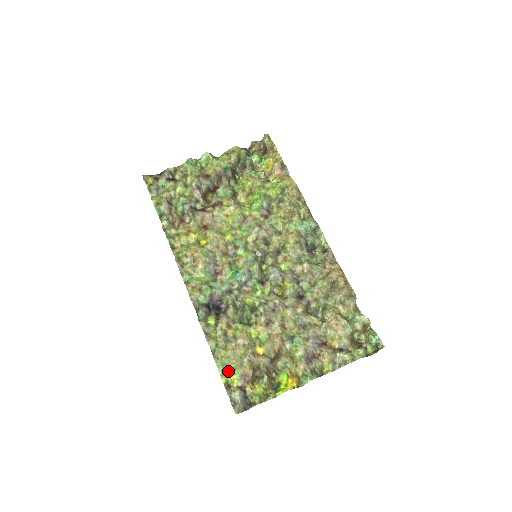
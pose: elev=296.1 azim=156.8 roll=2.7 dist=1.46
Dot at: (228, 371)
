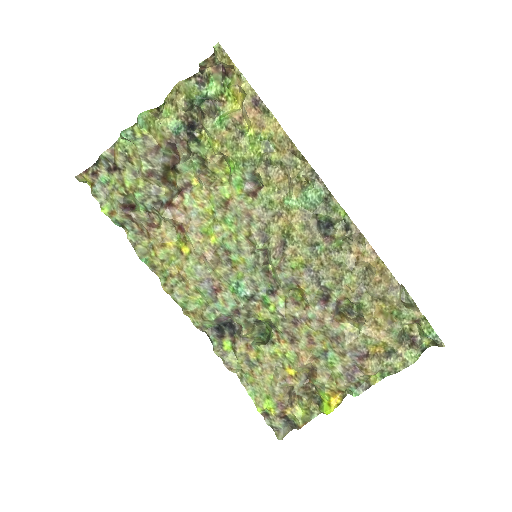
Dot at: (261, 400)
